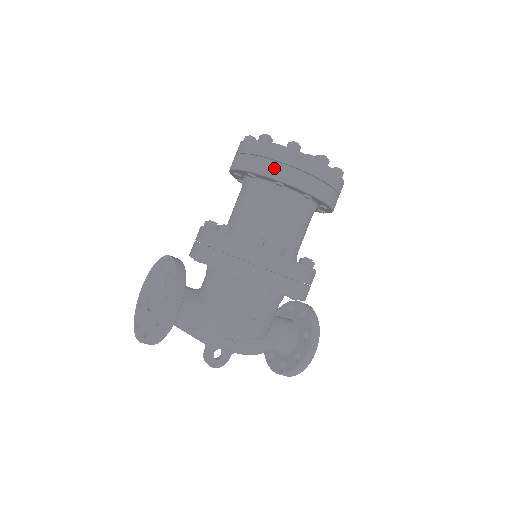
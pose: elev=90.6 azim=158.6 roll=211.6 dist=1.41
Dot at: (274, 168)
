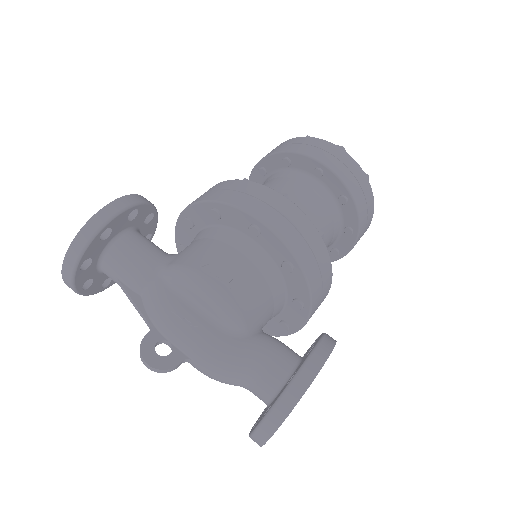
Dot at: (282, 148)
